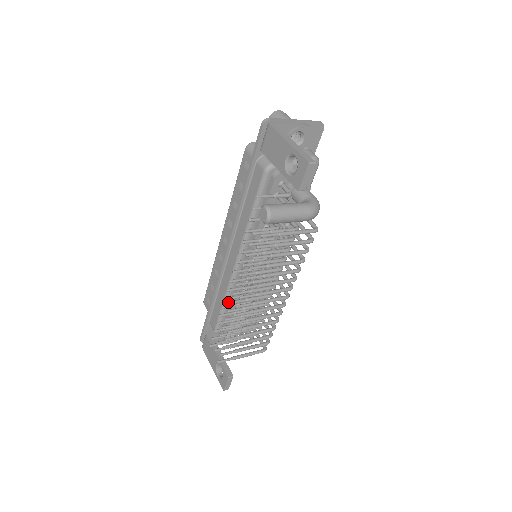
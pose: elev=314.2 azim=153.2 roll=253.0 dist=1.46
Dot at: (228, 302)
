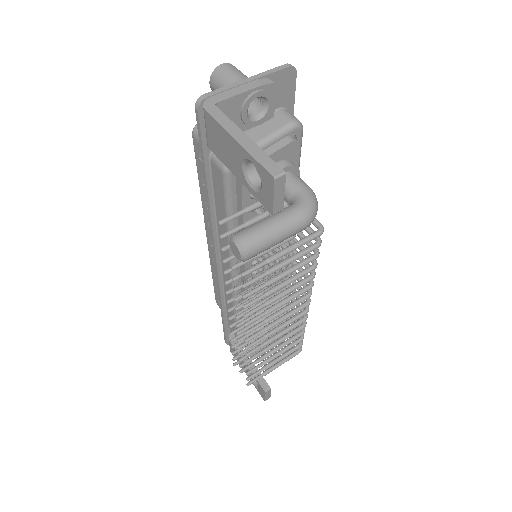
Dot at: occluded
